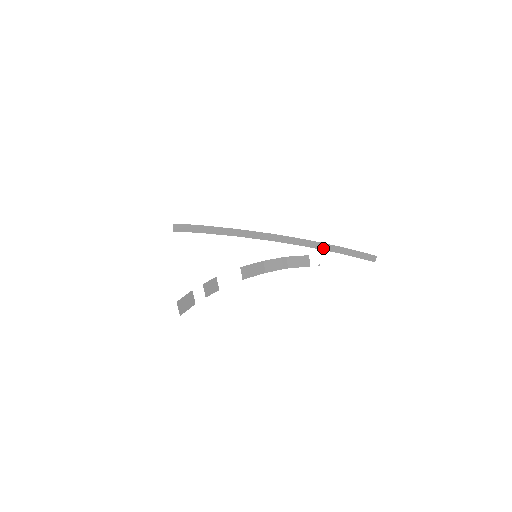
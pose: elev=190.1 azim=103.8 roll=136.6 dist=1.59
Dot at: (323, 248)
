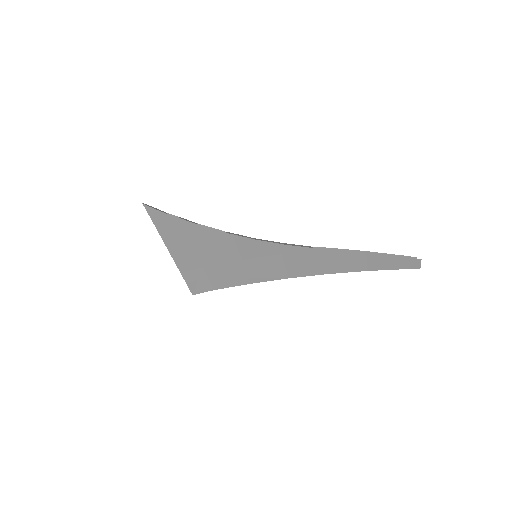
Dot at: (347, 271)
